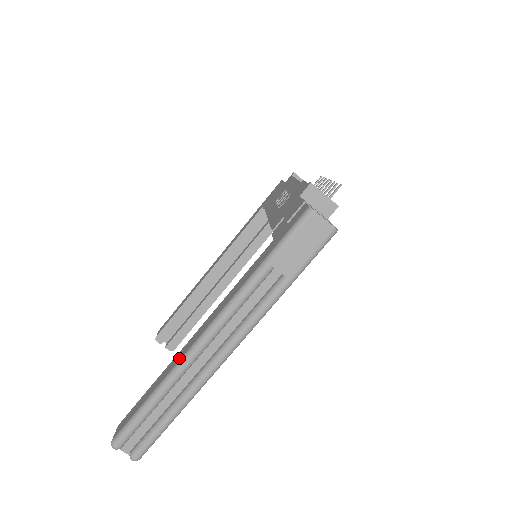
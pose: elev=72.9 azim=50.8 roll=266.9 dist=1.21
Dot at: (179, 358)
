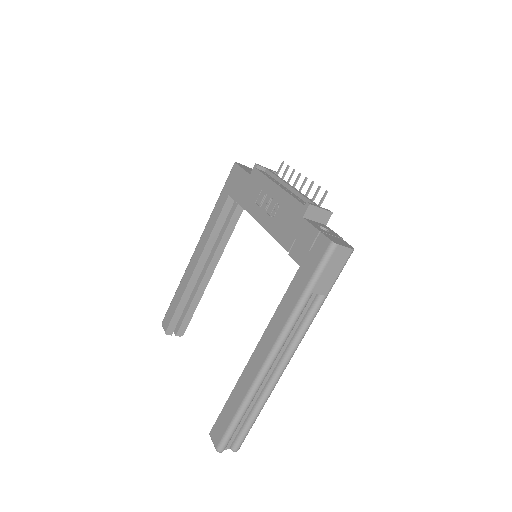
Dot at: (252, 377)
